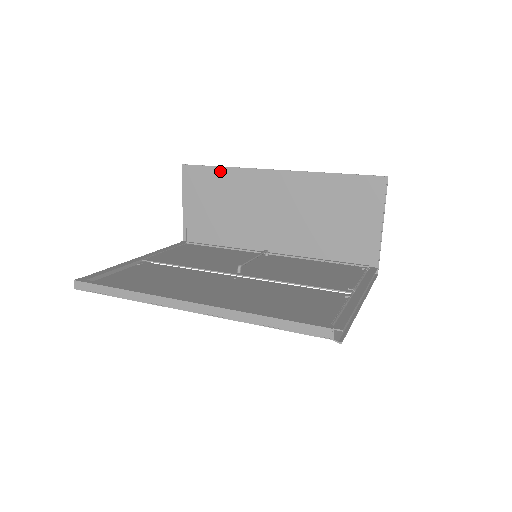
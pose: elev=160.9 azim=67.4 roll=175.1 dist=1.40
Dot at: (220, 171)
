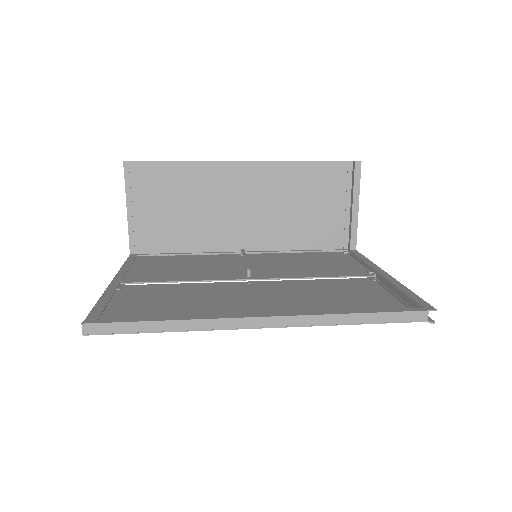
Dot at: (176, 166)
